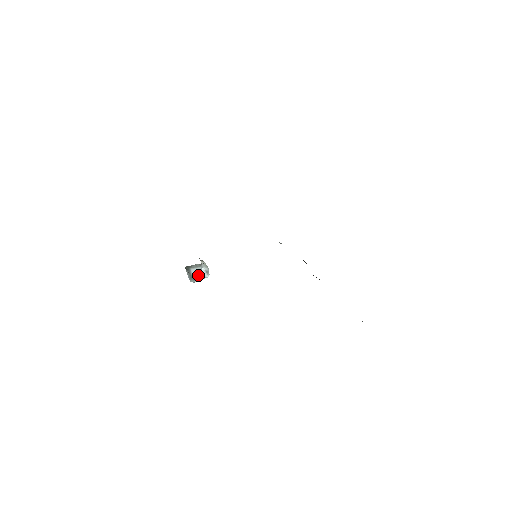
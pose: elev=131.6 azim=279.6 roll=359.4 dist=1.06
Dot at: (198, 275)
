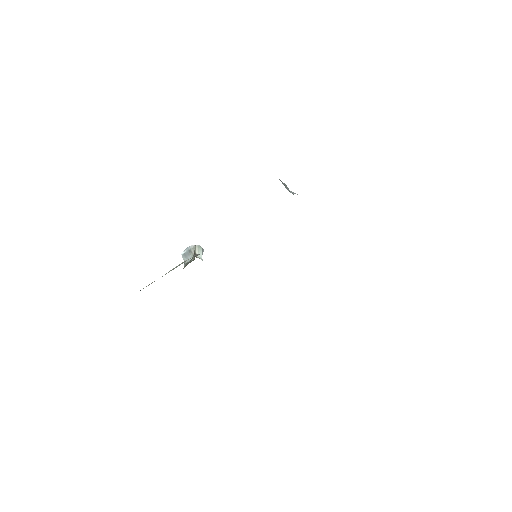
Dot at: occluded
